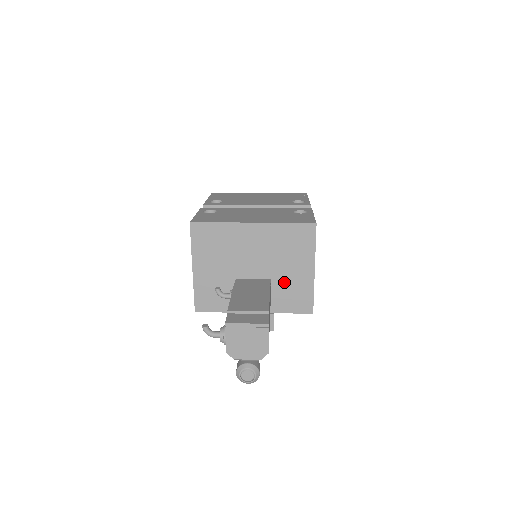
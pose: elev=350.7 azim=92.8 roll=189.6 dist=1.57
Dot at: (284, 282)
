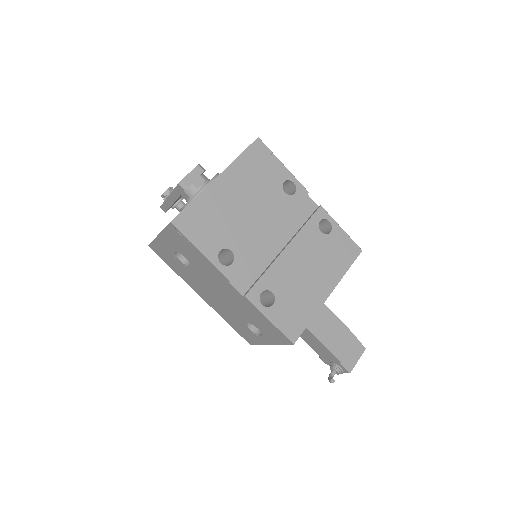
Dot at: occluded
